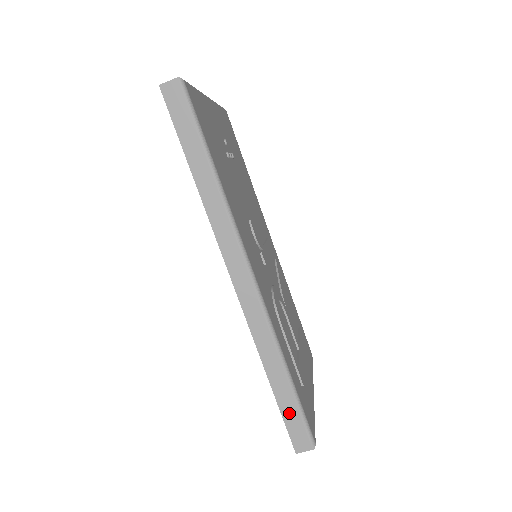
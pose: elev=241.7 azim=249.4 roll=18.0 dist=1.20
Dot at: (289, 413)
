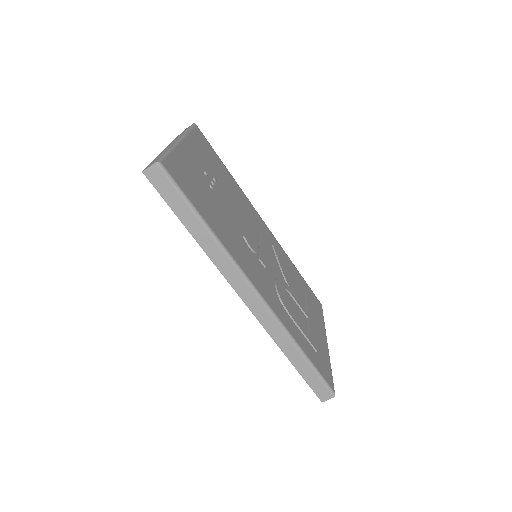
Dot at: (310, 378)
